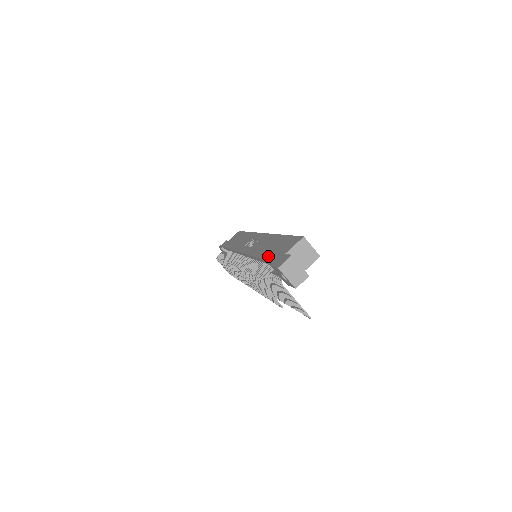
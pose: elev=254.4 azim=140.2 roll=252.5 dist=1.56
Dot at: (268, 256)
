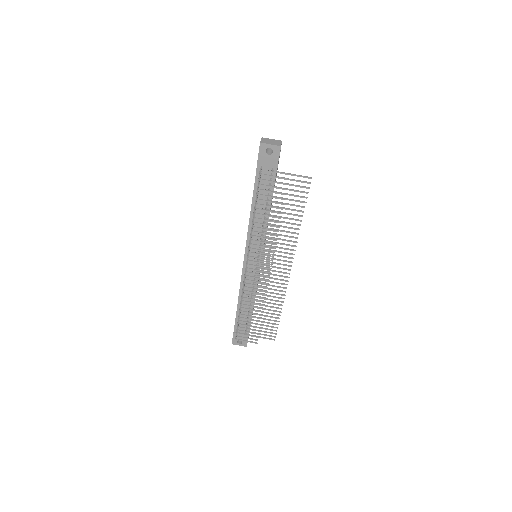
Dot at: (254, 183)
